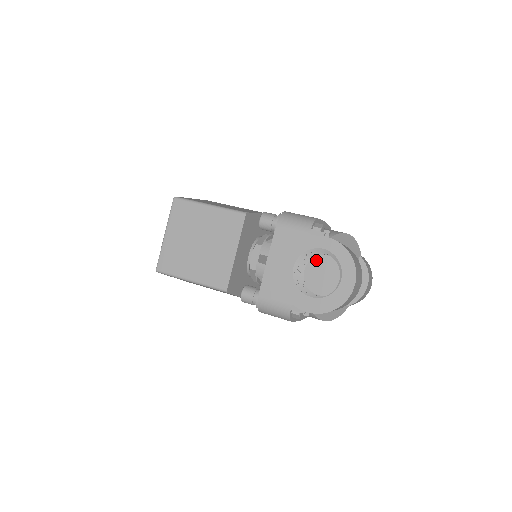
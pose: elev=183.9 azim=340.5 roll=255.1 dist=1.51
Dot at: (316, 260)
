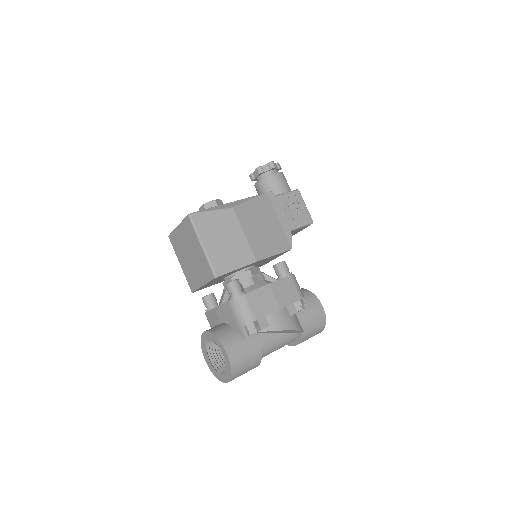
Dot at: occluded
